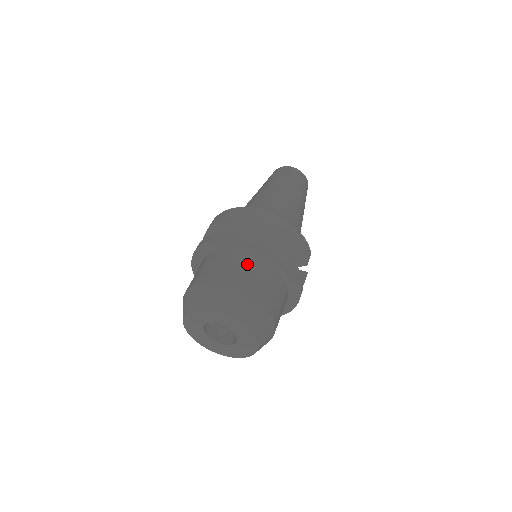
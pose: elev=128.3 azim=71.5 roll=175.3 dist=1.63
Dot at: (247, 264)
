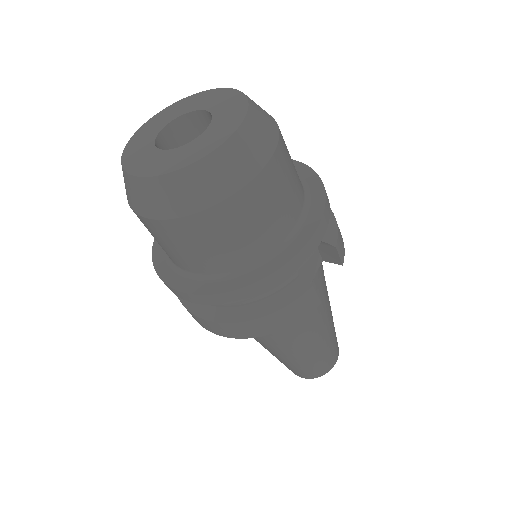
Dot at: occluded
